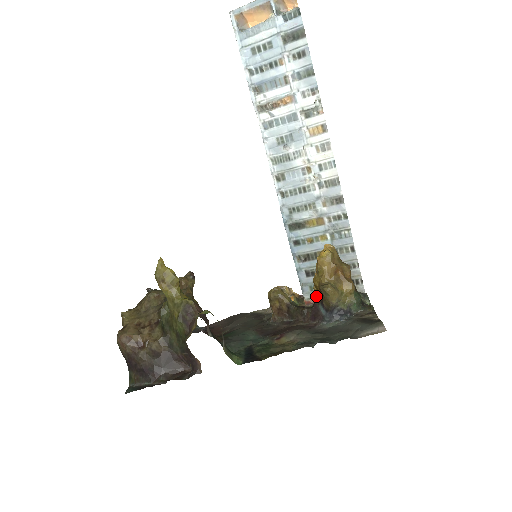
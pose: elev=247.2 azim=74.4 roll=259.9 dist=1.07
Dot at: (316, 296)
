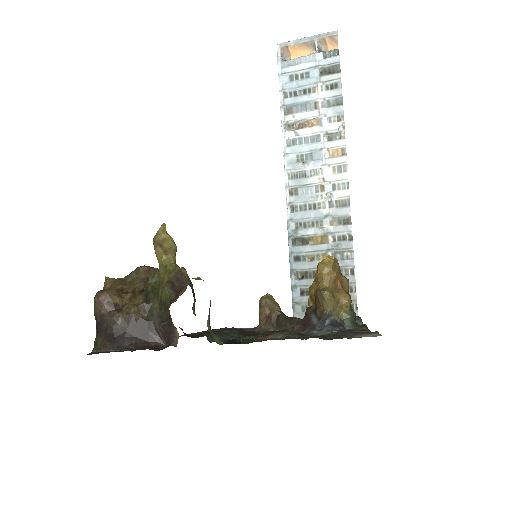
Dot at: (309, 307)
